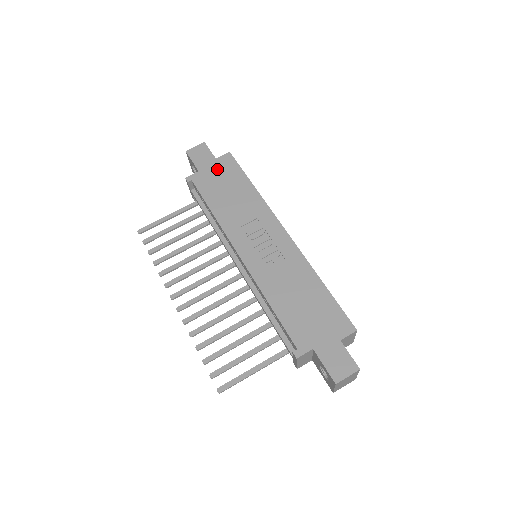
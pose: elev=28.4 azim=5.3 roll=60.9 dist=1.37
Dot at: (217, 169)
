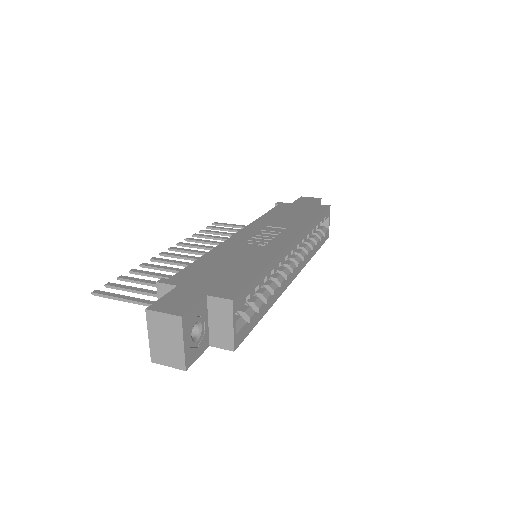
Dot at: (306, 206)
